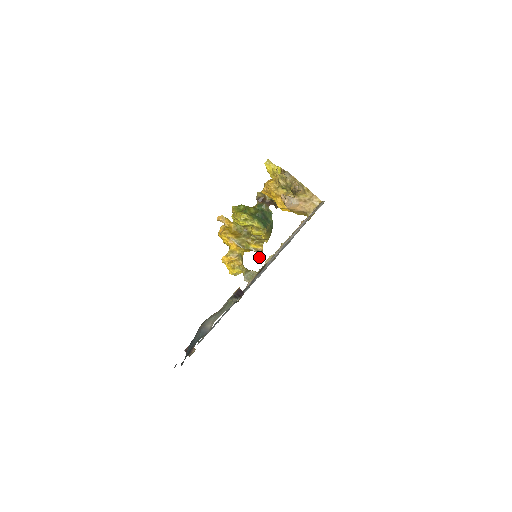
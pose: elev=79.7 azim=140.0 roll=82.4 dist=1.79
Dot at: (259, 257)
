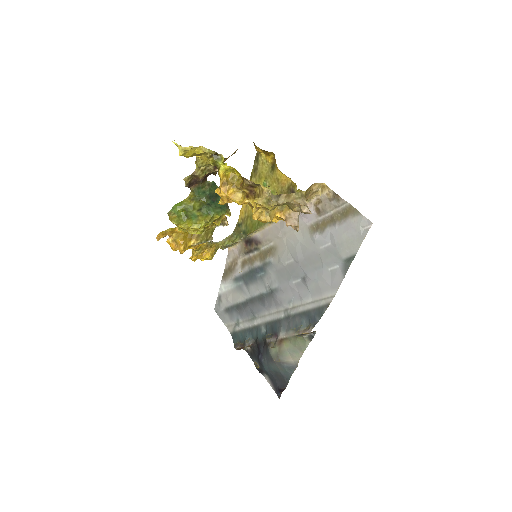
Dot at: (226, 225)
